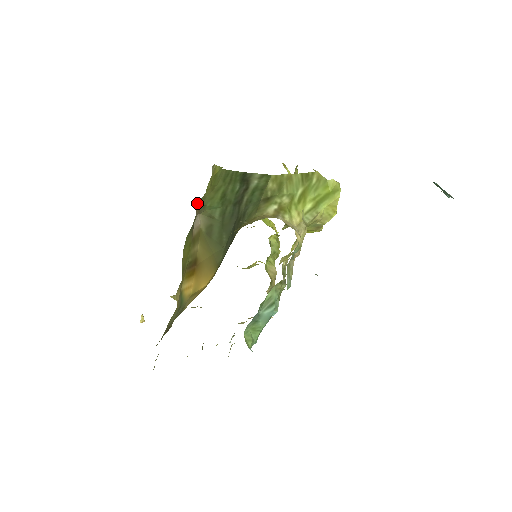
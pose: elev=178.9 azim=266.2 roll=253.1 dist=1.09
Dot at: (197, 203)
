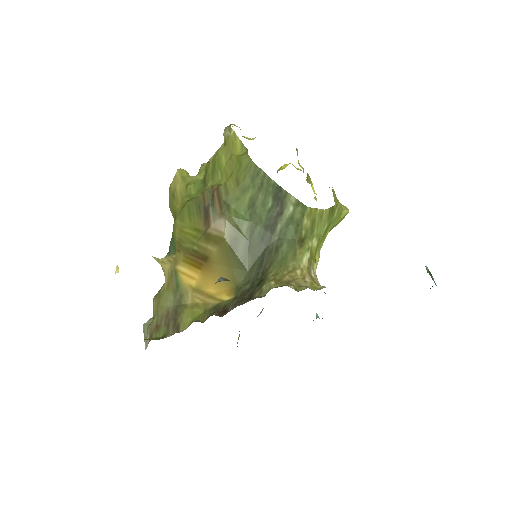
Dot at: (216, 190)
